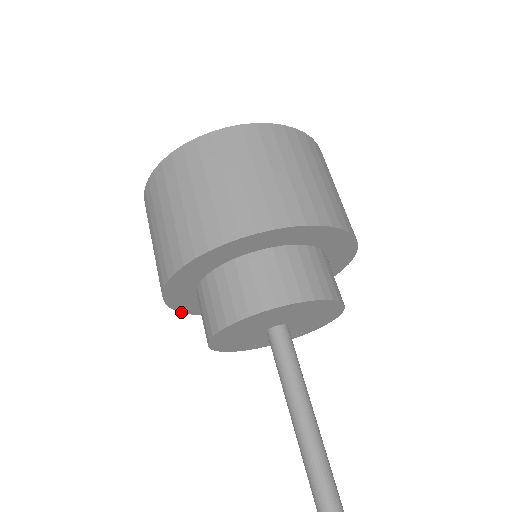
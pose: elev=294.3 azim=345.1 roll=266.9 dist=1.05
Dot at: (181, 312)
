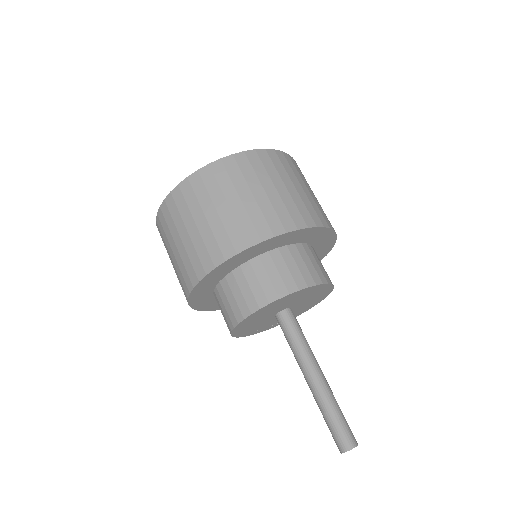
Dot at: occluded
